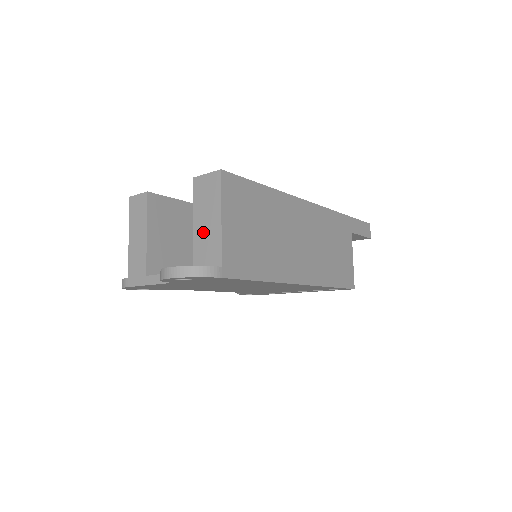
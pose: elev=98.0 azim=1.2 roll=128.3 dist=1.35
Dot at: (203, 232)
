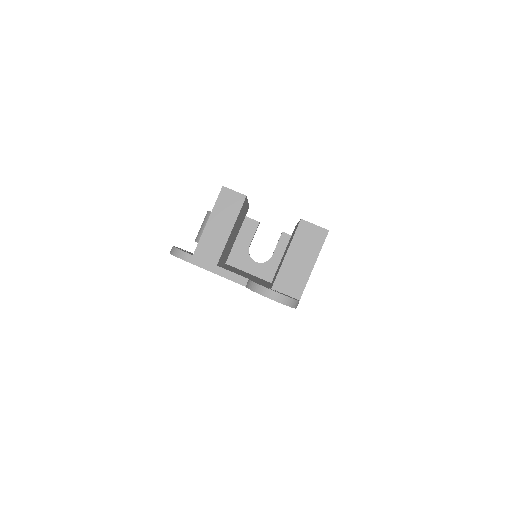
Dot at: (293, 266)
